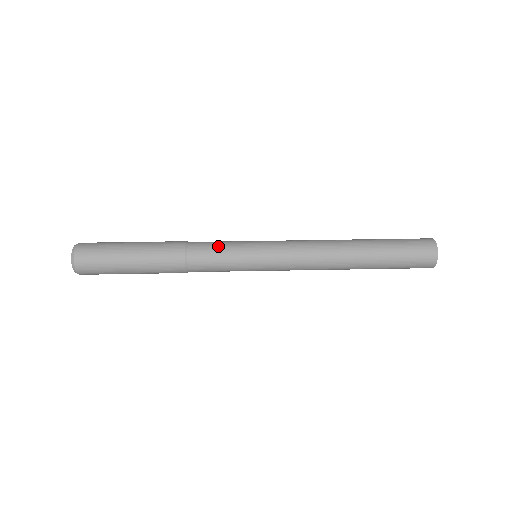
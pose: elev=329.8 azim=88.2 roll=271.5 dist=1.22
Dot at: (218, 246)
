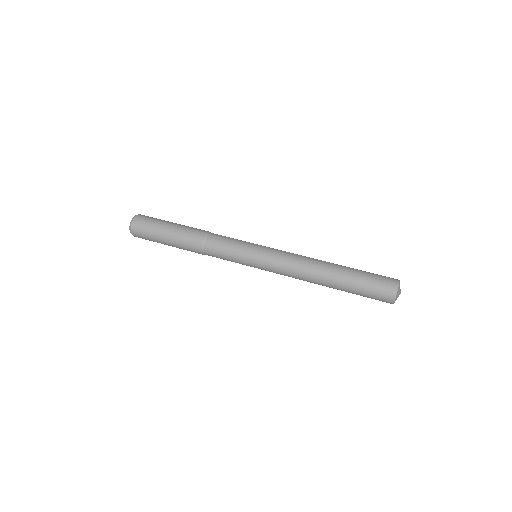
Dot at: (227, 244)
